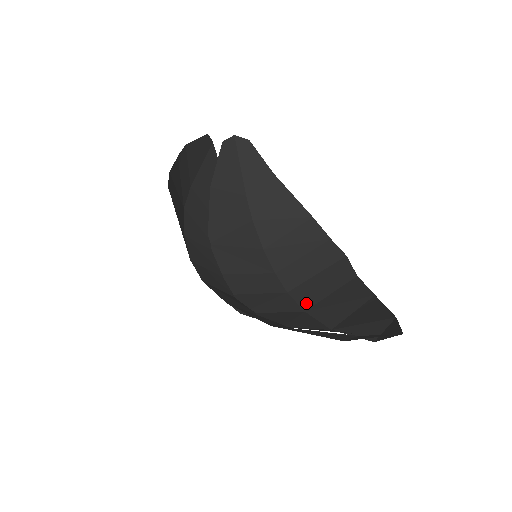
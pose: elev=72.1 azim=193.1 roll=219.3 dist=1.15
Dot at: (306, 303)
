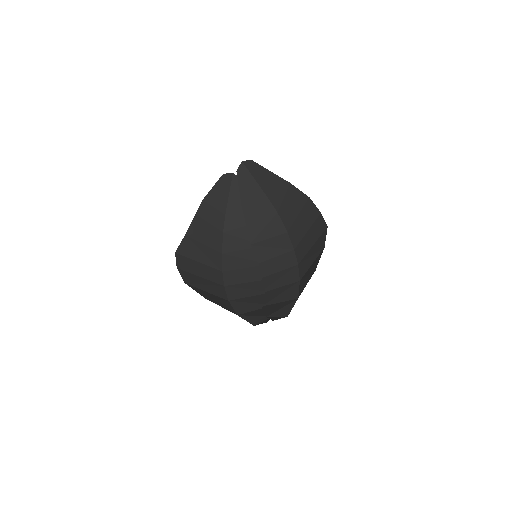
Dot at: (302, 274)
